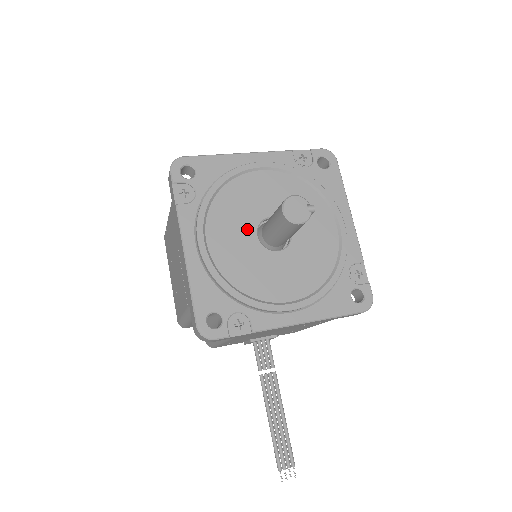
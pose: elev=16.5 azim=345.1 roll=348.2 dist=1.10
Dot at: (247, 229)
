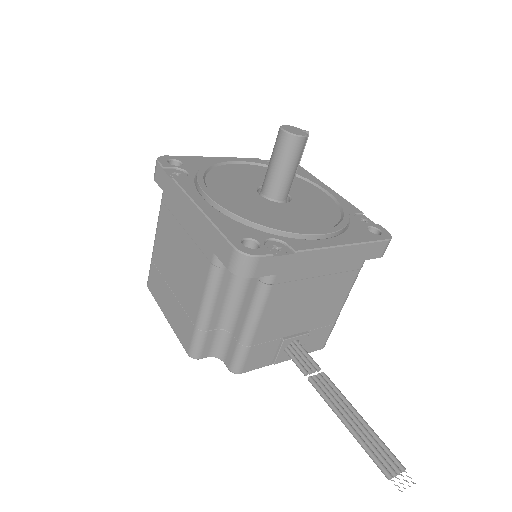
Dot at: (247, 191)
